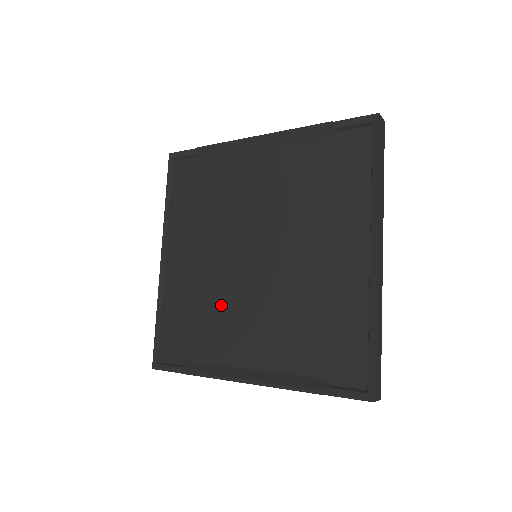
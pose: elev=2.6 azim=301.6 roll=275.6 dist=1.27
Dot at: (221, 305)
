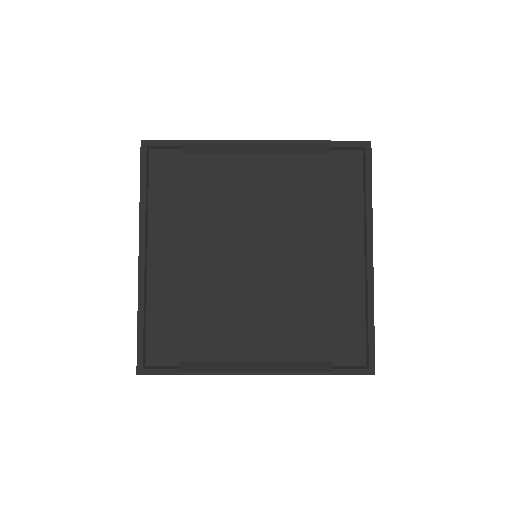
Dot at: (219, 303)
